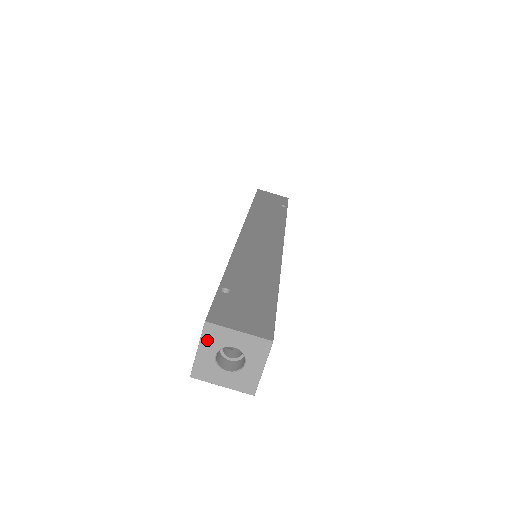
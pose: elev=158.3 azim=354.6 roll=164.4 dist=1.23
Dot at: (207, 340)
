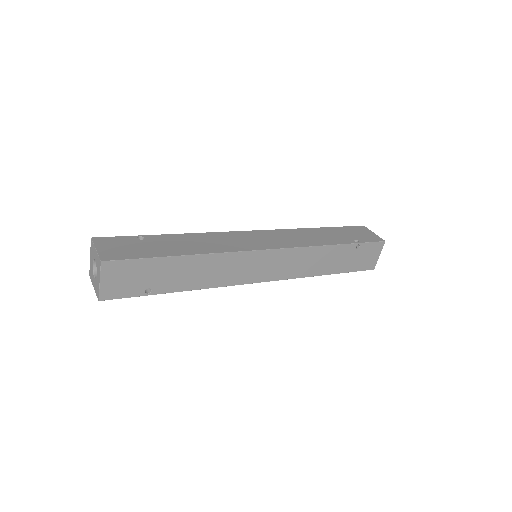
Dot at: (91, 251)
